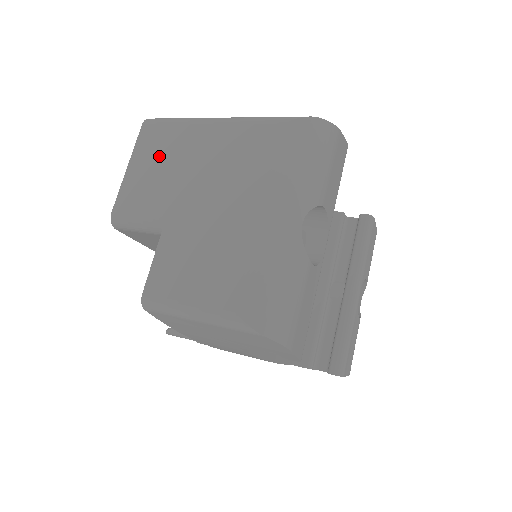
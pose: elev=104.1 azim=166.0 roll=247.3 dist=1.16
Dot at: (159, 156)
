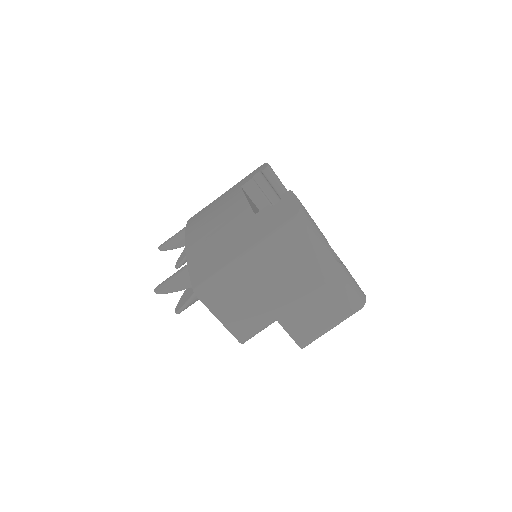
Dot at: (233, 301)
